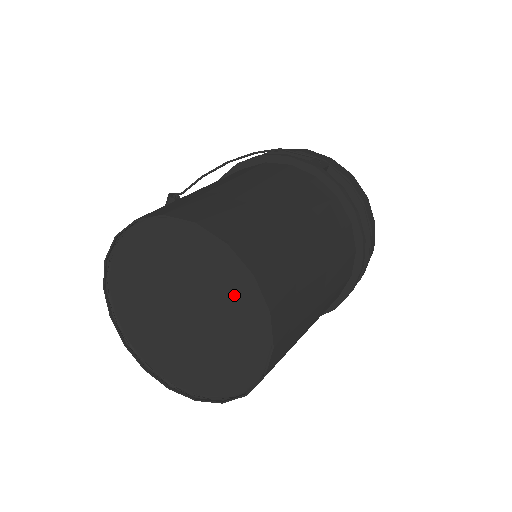
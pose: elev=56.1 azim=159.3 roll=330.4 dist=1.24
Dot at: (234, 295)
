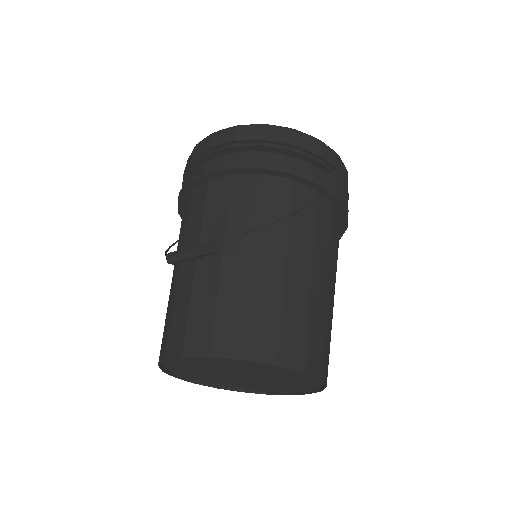
Dot at: (298, 381)
